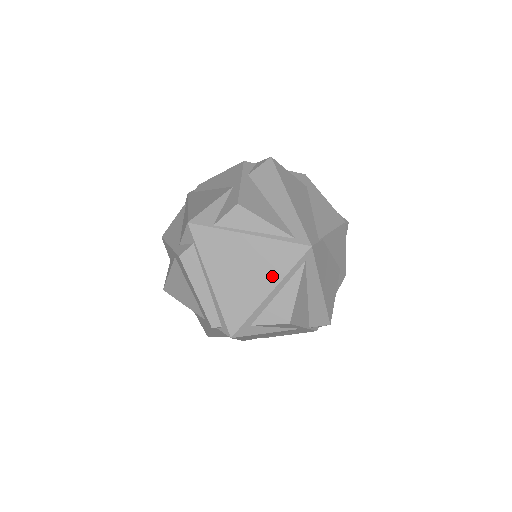
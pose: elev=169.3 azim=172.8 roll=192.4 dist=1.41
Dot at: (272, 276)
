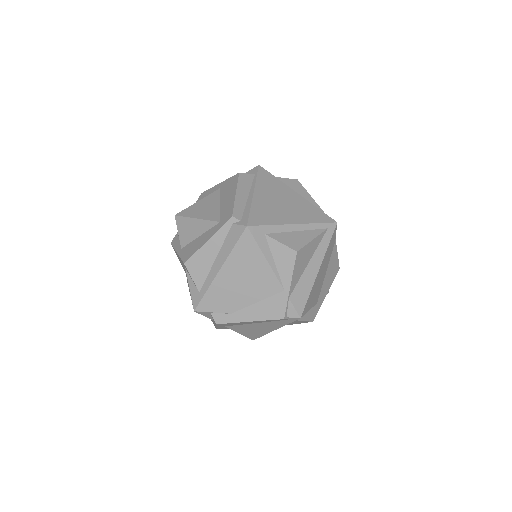
Dot at: (302, 218)
